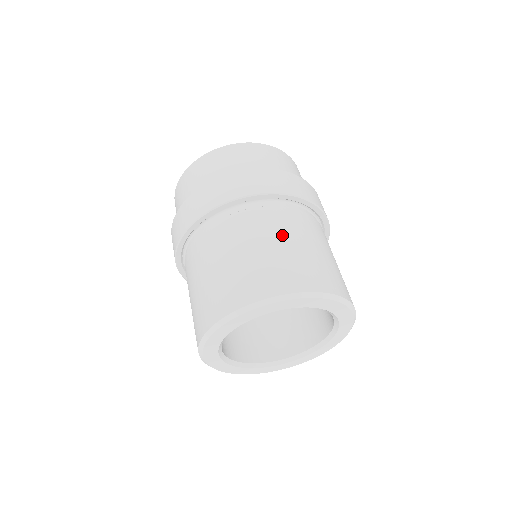
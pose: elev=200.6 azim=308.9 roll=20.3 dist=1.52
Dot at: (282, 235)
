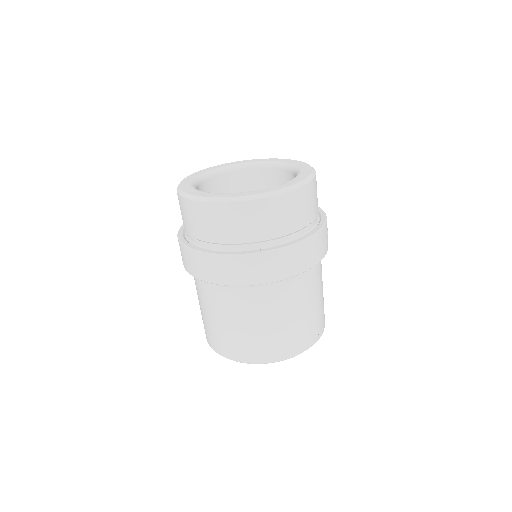
Dot at: (218, 314)
